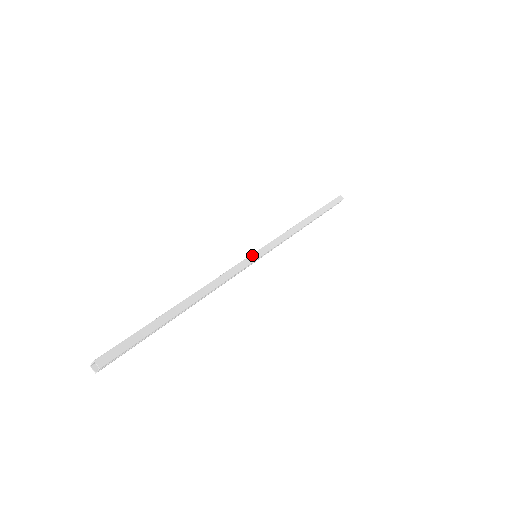
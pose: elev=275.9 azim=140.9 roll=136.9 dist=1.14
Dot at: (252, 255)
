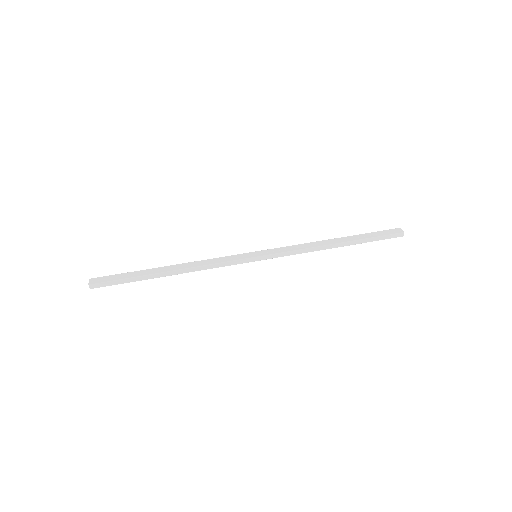
Dot at: (250, 258)
